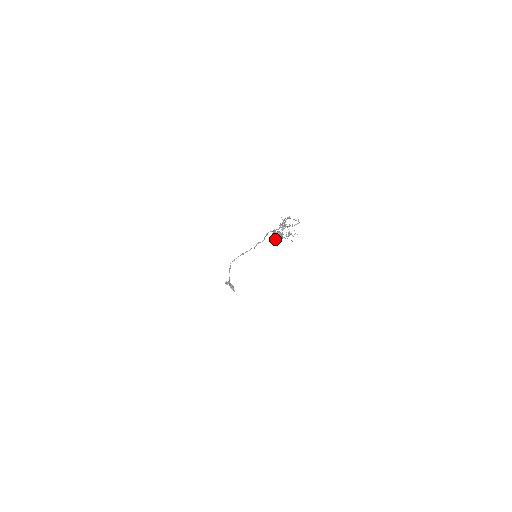
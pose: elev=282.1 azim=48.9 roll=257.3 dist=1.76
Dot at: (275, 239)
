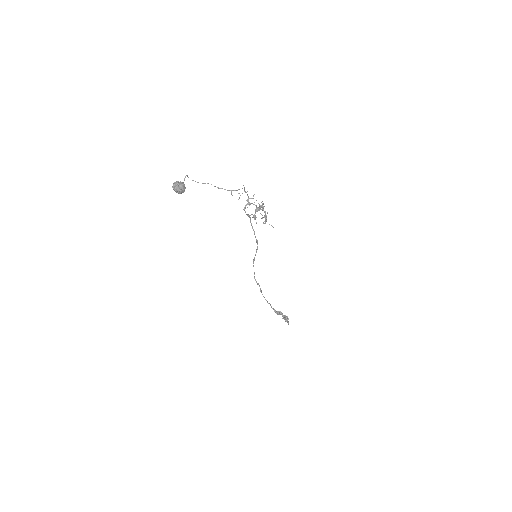
Dot at: (173, 188)
